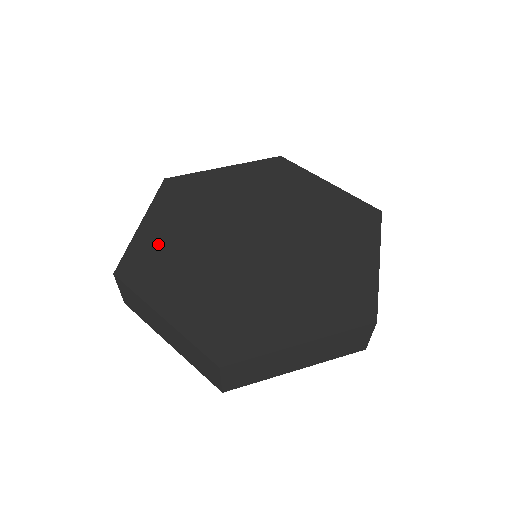
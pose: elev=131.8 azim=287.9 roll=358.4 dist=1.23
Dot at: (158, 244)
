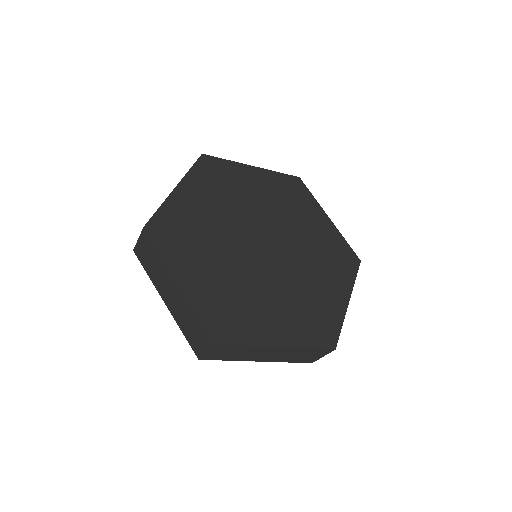
Dot at: (214, 294)
